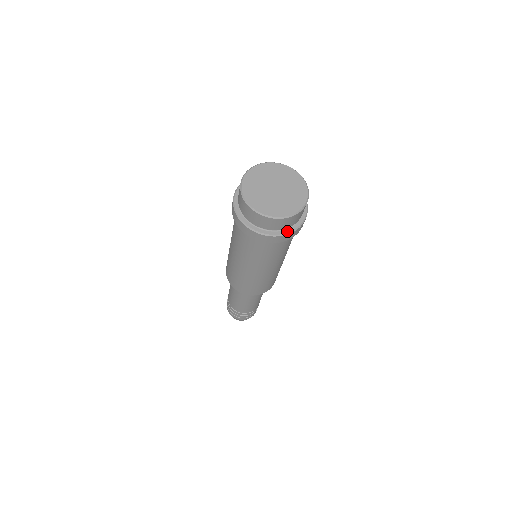
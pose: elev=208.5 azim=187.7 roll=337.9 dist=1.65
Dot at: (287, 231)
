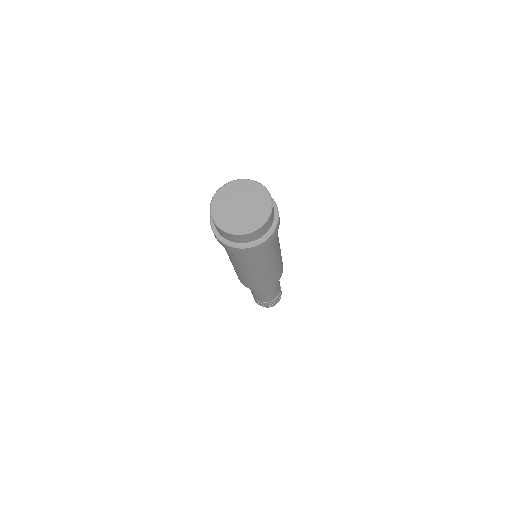
Dot at: (239, 245)
